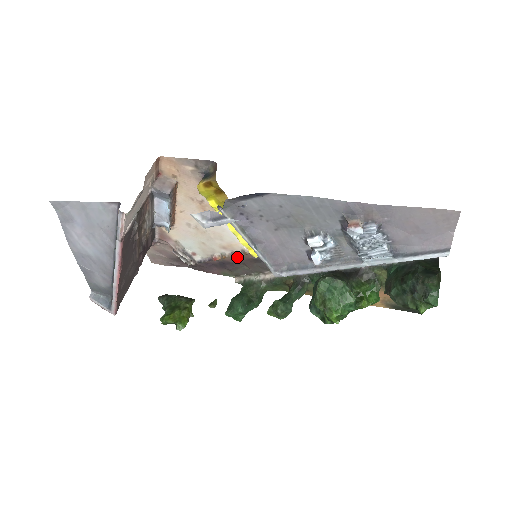
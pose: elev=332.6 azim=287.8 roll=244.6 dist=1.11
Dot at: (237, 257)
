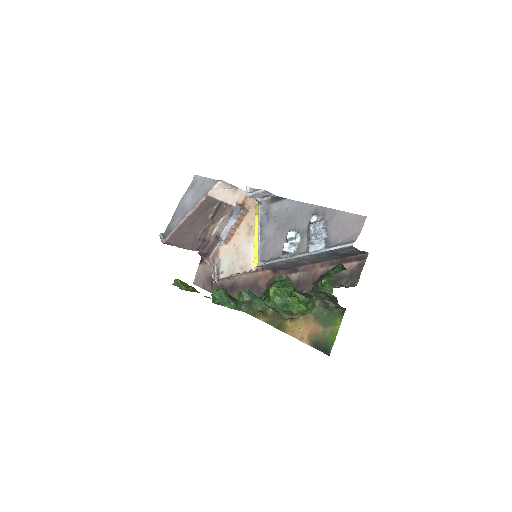
Dot at: (243, 280)
